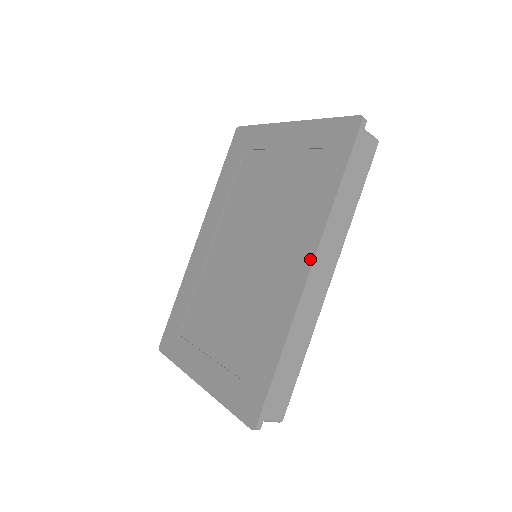
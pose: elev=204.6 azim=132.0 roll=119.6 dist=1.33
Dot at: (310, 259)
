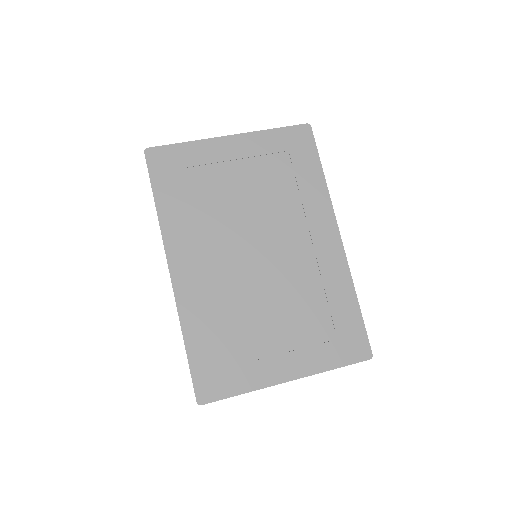
Dot at: (335, 228)
